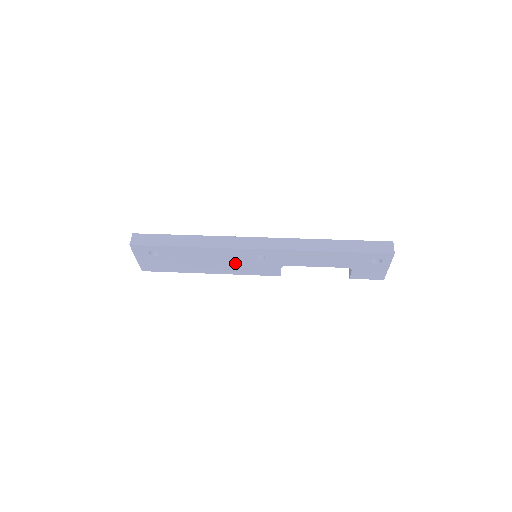
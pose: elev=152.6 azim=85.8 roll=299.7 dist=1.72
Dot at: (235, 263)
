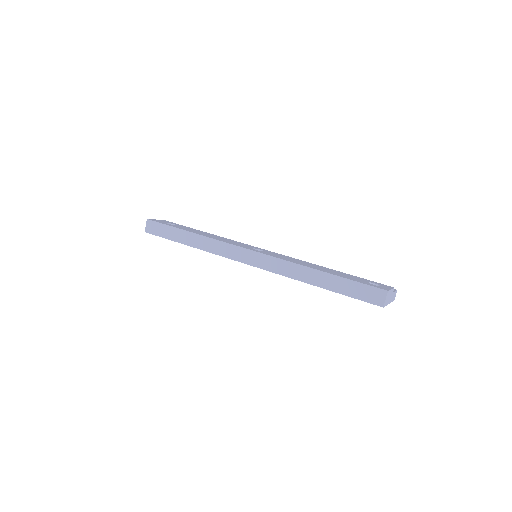
Dot at: occluded
